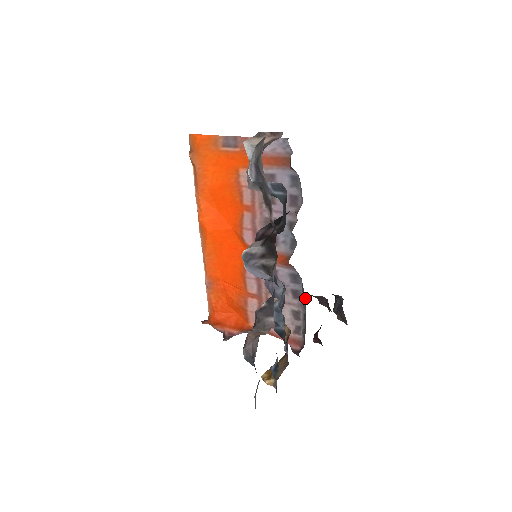
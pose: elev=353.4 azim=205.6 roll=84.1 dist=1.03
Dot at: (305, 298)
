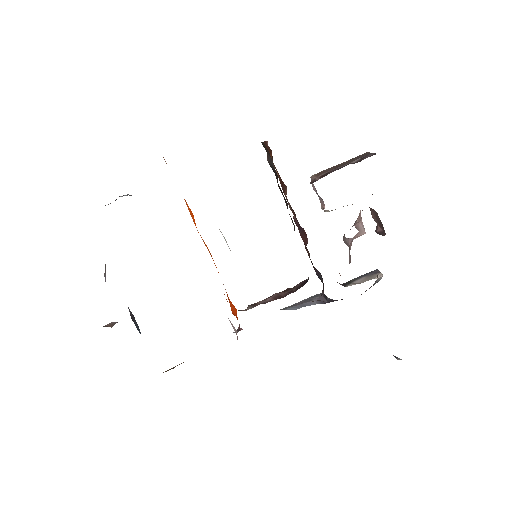
Dot at: occluded
